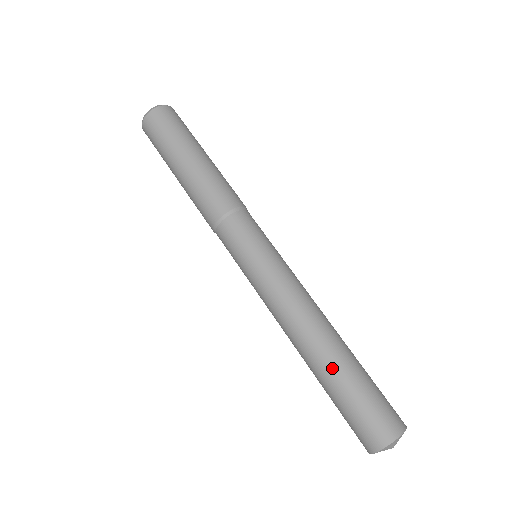
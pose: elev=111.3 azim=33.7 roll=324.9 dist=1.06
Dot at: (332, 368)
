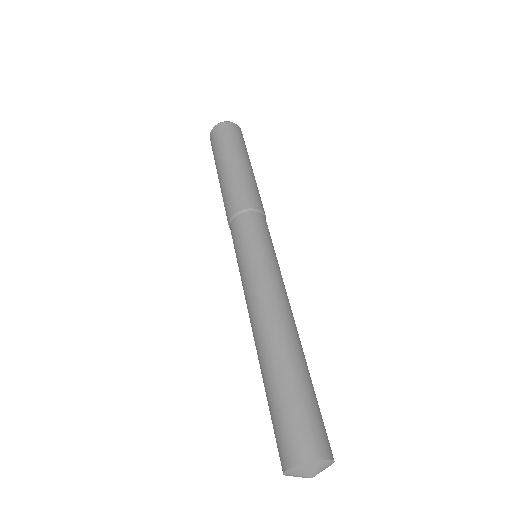
Dot at: (276, 369)
